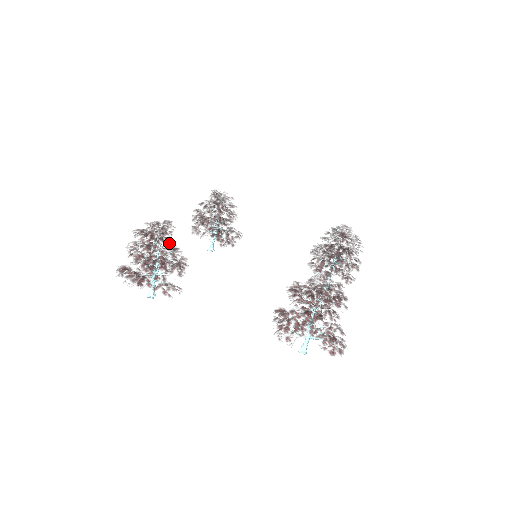
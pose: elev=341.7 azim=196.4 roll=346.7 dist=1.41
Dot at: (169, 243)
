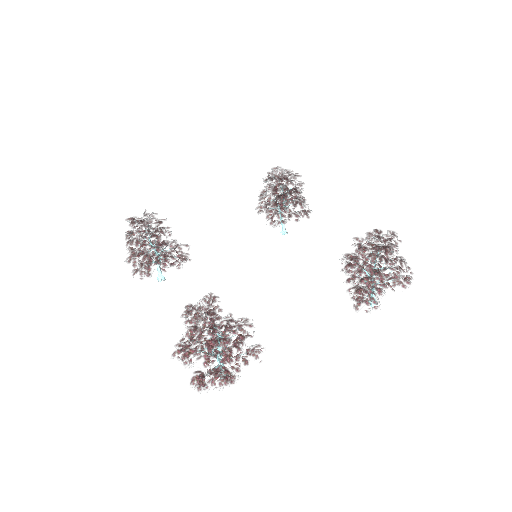
Dot at: (229, 317)
